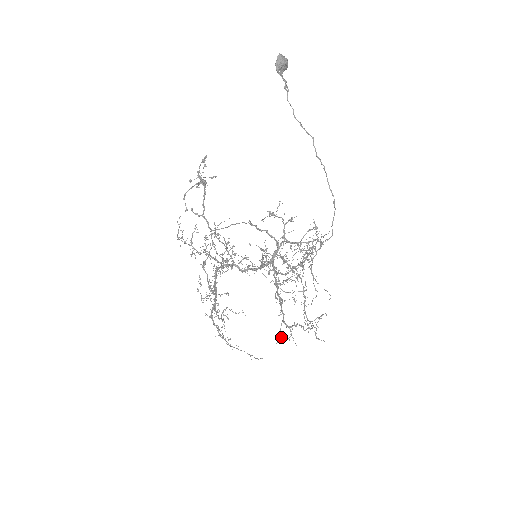
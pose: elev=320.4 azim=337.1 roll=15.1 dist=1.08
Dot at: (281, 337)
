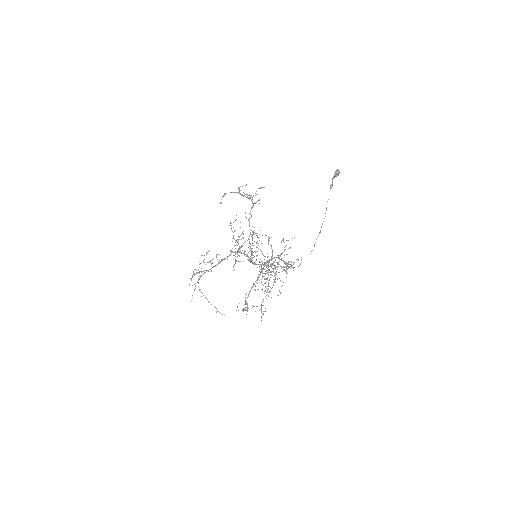
Dot at: occluded
